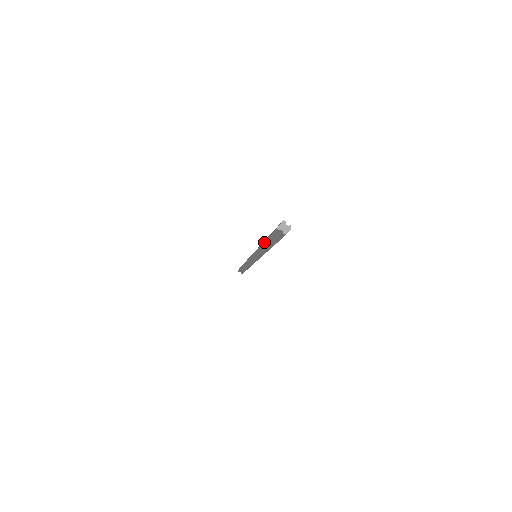
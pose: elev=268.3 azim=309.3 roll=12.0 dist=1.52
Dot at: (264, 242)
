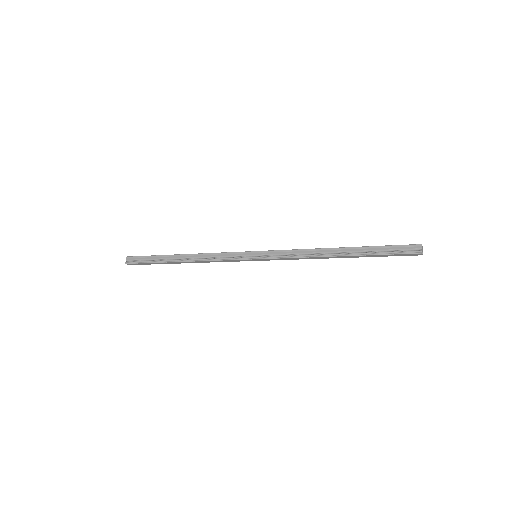
Dot at: (352, 247)
